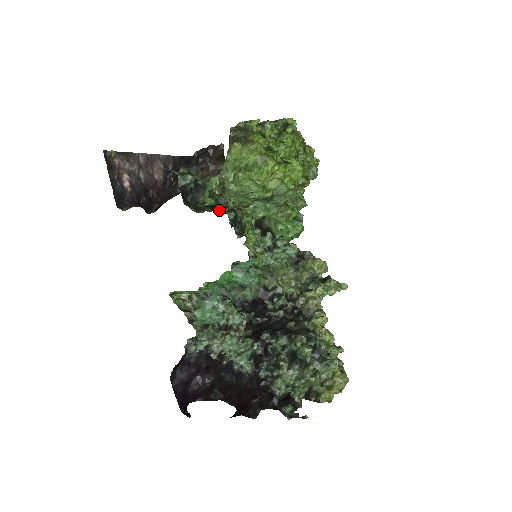
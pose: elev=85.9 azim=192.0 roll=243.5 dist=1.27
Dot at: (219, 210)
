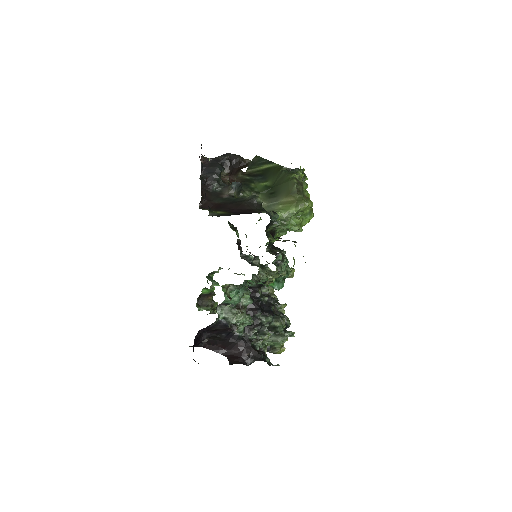
Dot at: (273, 236)
